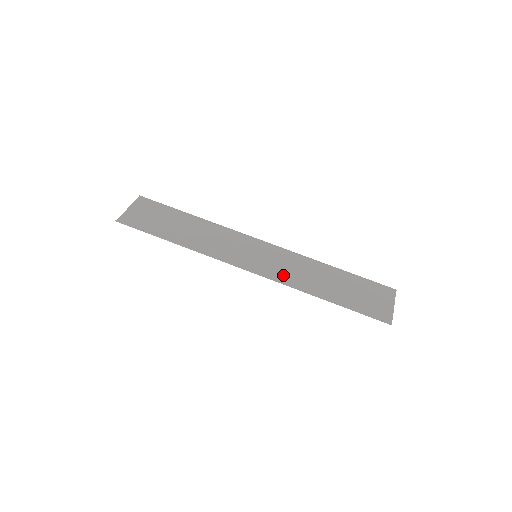
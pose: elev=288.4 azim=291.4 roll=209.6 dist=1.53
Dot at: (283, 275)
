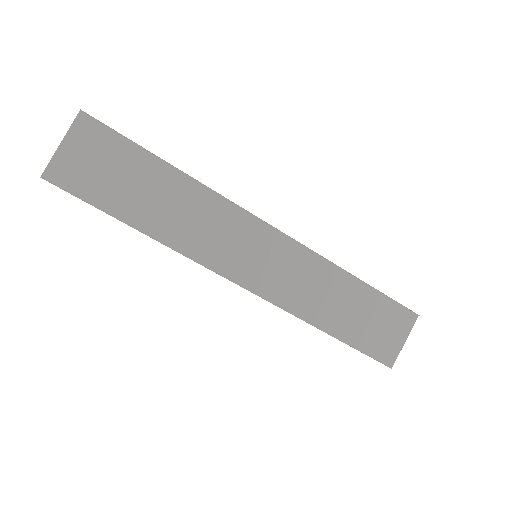
Dot at: (285, 292)
